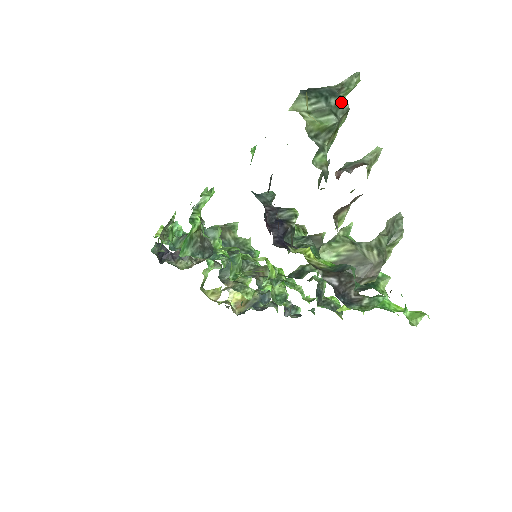
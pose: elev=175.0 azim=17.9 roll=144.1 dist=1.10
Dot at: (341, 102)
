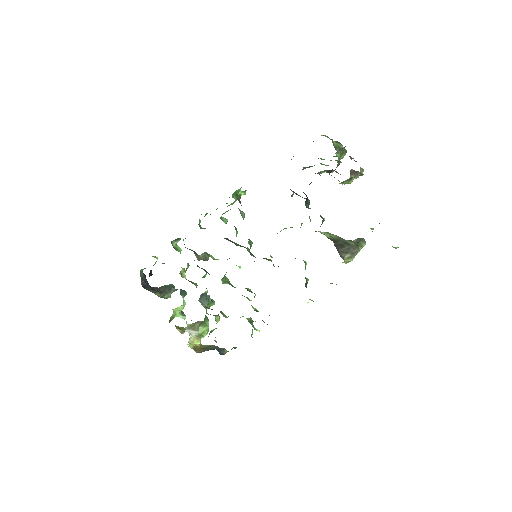
Dot at: occluded
